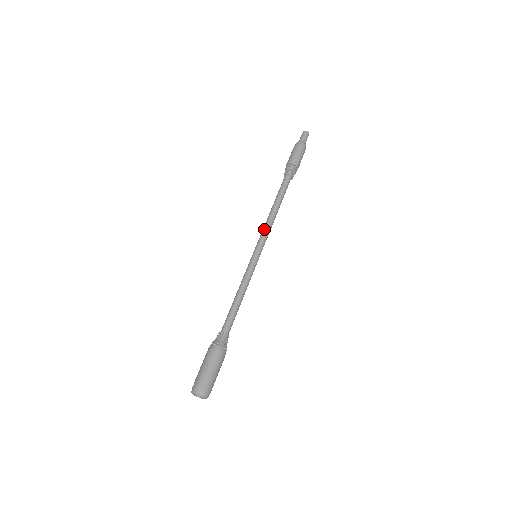
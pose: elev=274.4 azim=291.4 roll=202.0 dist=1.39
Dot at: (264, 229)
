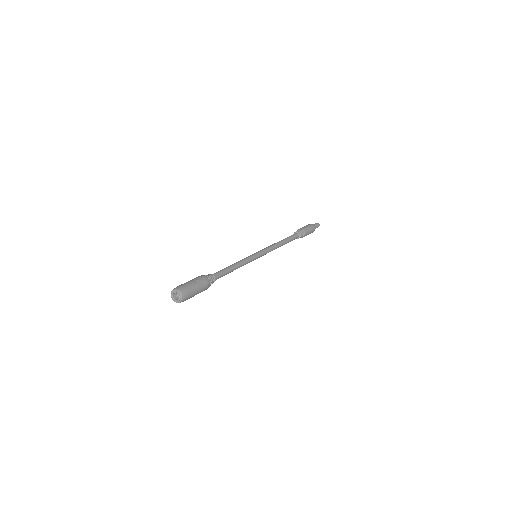
Dot at: (268, 246)
